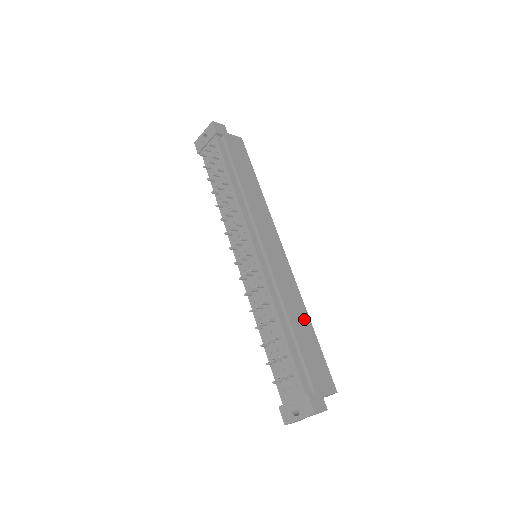
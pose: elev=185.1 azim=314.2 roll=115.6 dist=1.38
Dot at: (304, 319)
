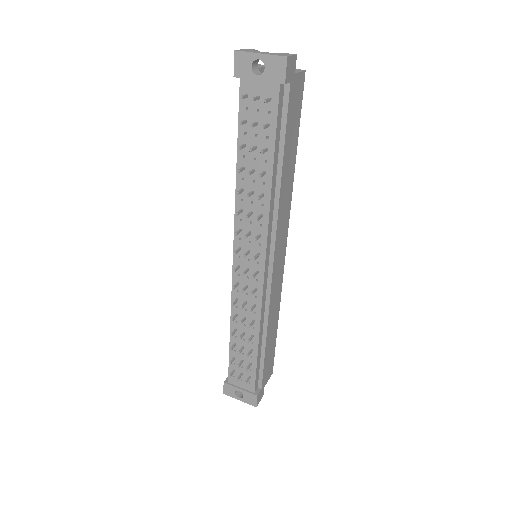
Dot at: (275, 325)
